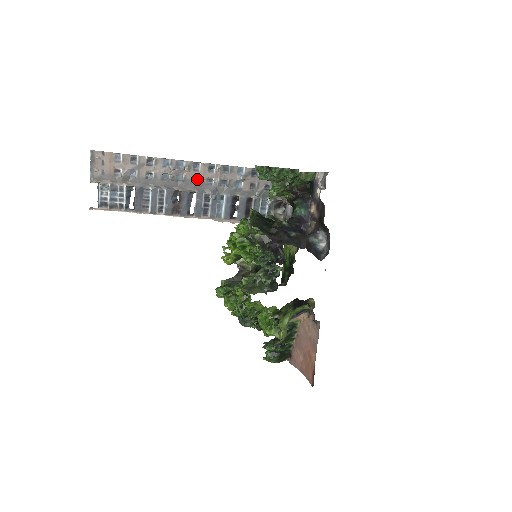
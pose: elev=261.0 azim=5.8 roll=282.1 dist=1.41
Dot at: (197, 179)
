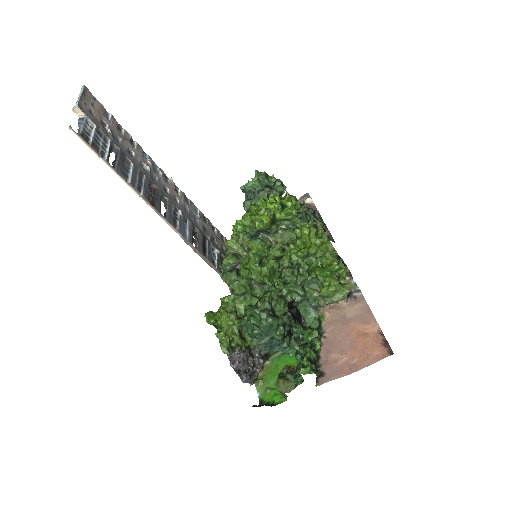
Dot at: (166, 190)
